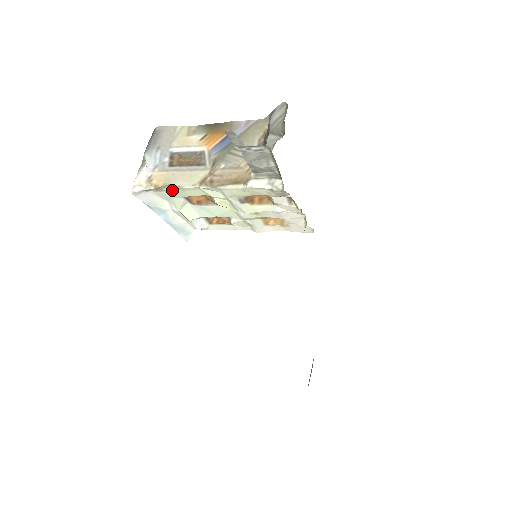
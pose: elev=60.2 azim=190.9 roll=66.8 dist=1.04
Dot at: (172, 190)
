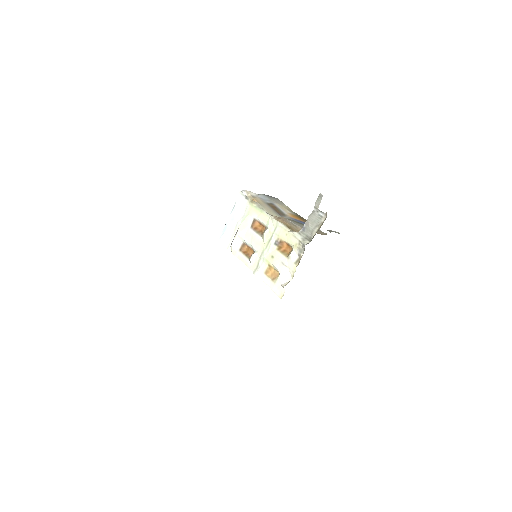
Dot at: (256, 208)
